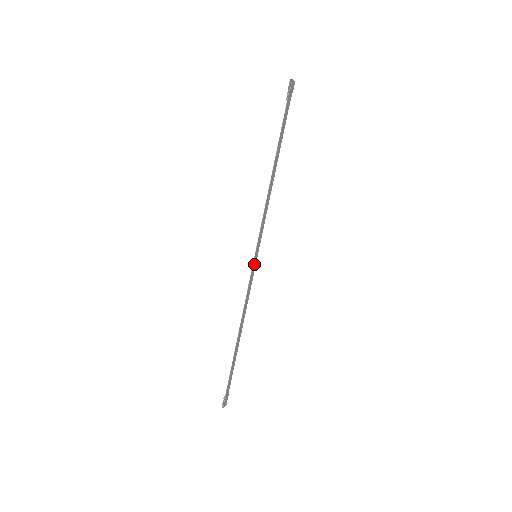
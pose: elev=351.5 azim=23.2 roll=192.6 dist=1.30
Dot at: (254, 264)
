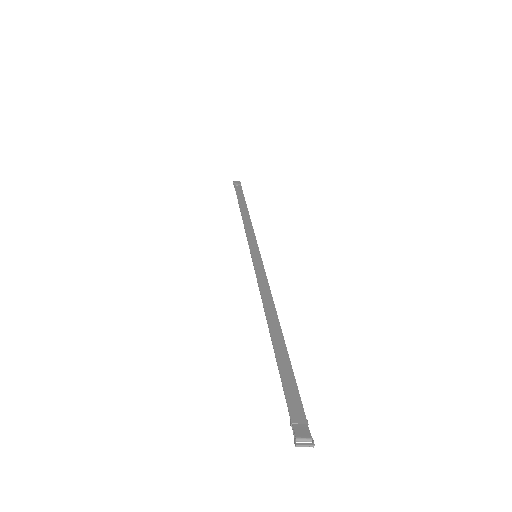
Dot at: (257, 262)
